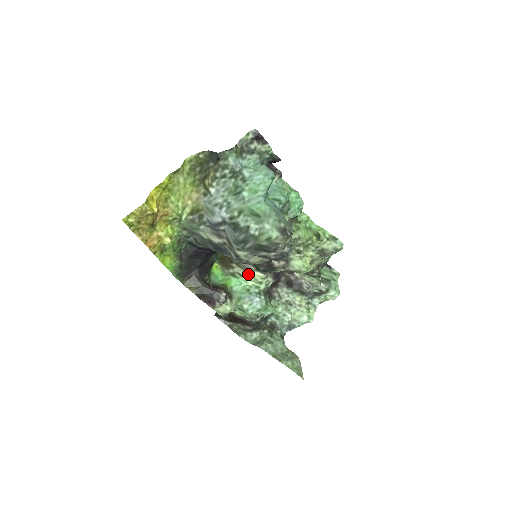
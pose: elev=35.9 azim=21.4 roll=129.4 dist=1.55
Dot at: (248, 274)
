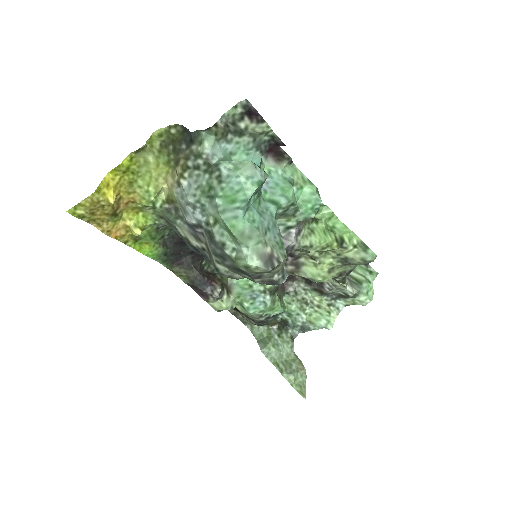
Dot at: occluded
